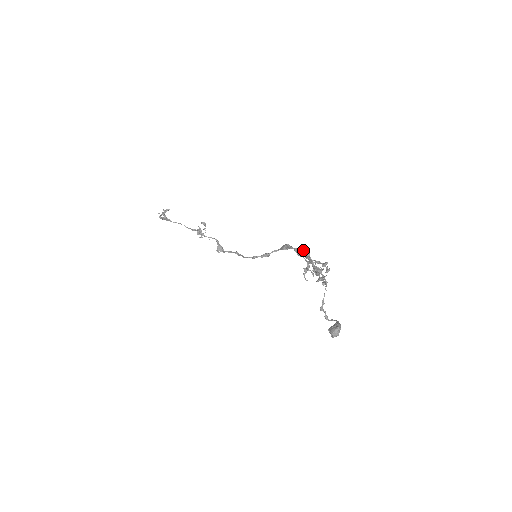
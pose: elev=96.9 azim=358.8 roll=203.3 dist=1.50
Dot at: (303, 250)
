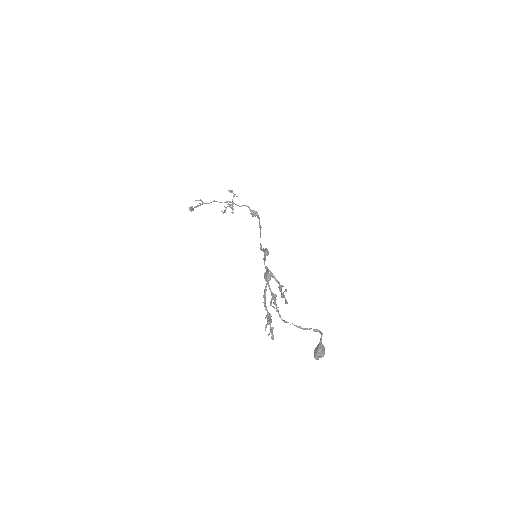
Dot at: (266, 275)
